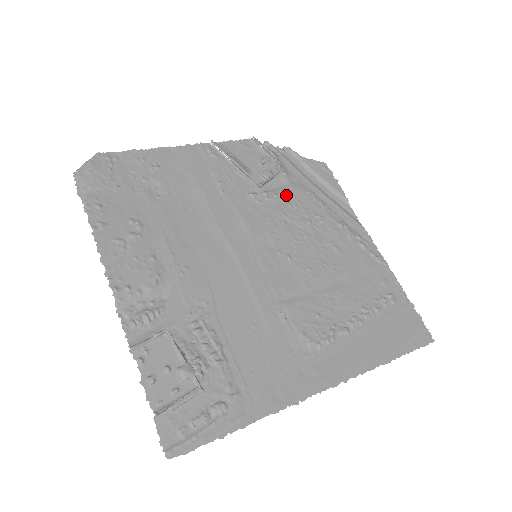
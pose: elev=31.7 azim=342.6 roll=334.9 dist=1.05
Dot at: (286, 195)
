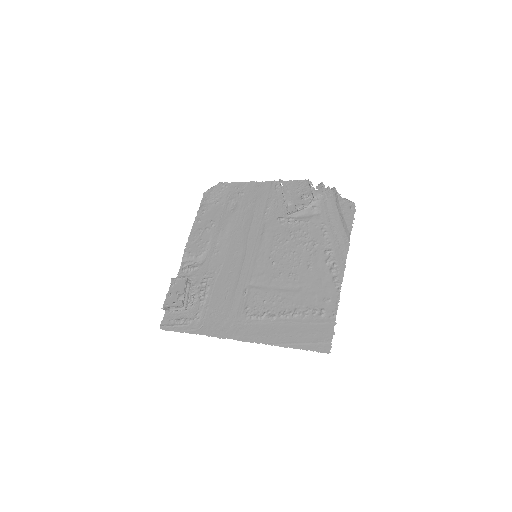
Dot at: (303, 223)
